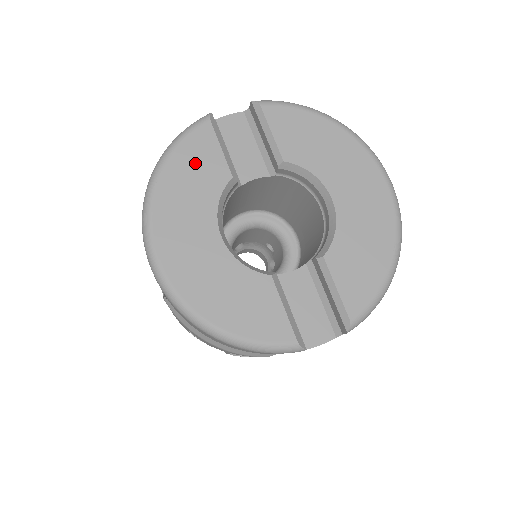
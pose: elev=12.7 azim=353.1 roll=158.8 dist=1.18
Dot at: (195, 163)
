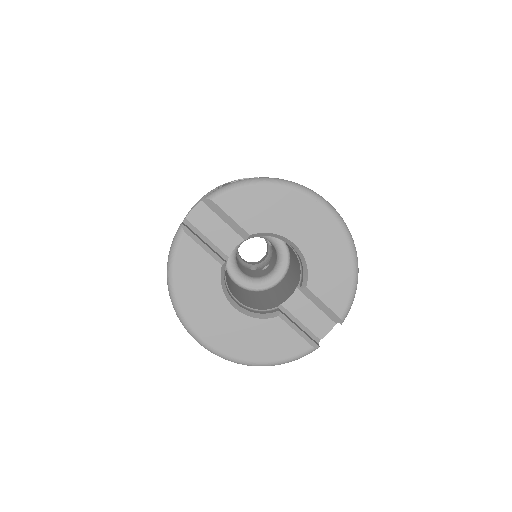
Dot at: (192, 269)
